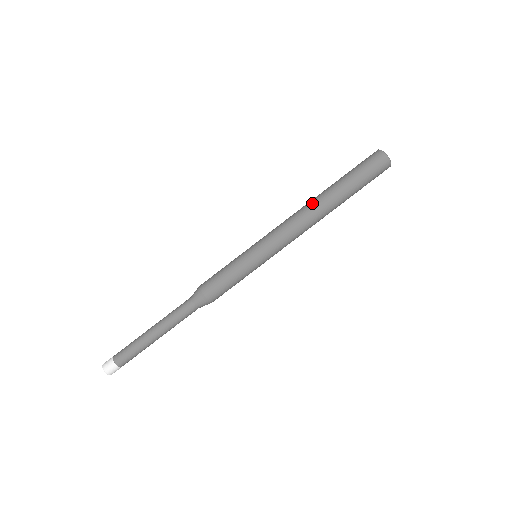
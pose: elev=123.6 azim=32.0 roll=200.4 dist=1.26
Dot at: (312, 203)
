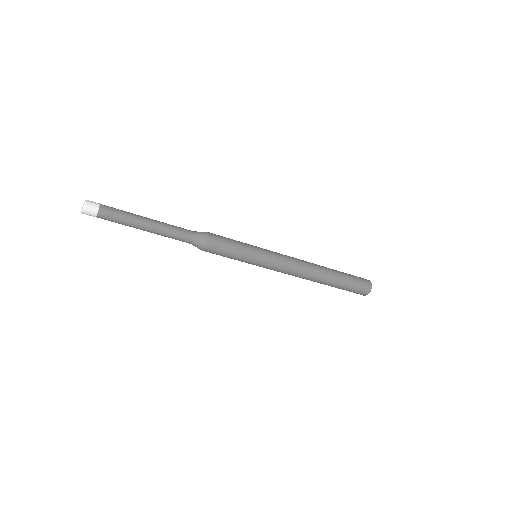
Dot at: (315, 264)
